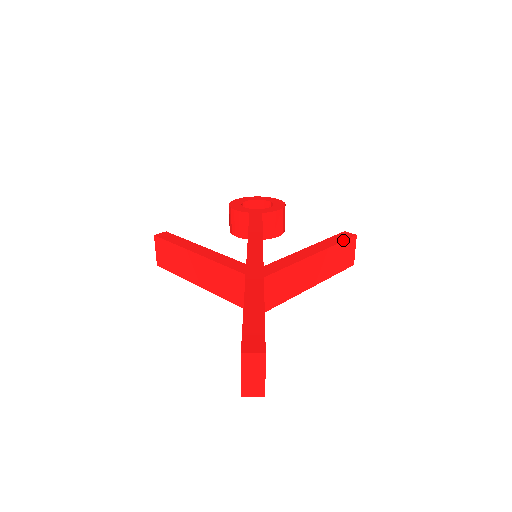
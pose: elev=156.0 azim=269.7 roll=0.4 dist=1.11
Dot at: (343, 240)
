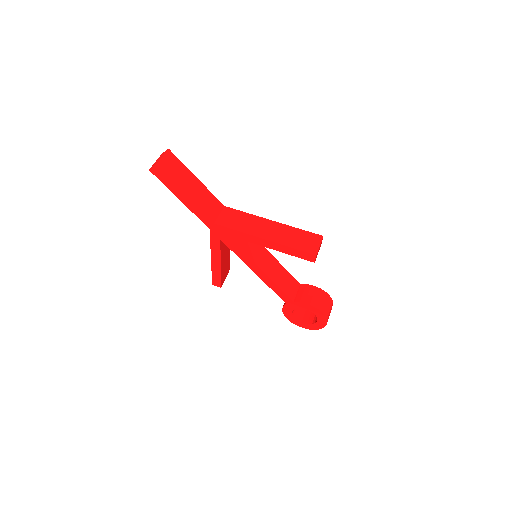
Dot at: (306, 231)
